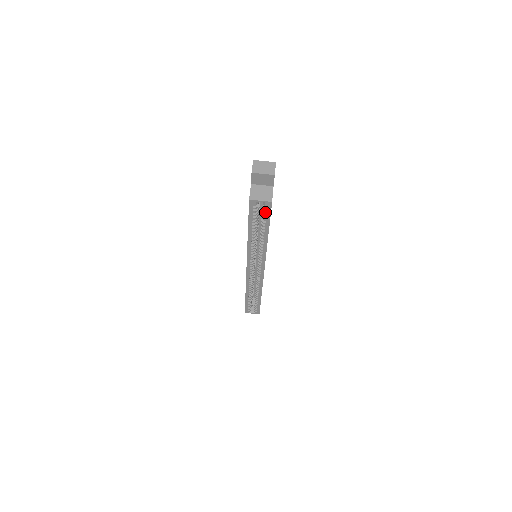
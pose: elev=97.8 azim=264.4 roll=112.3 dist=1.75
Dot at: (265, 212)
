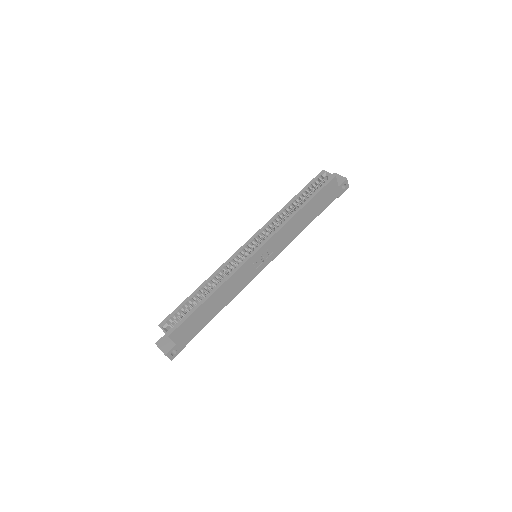
Dot at: (323, 183)
